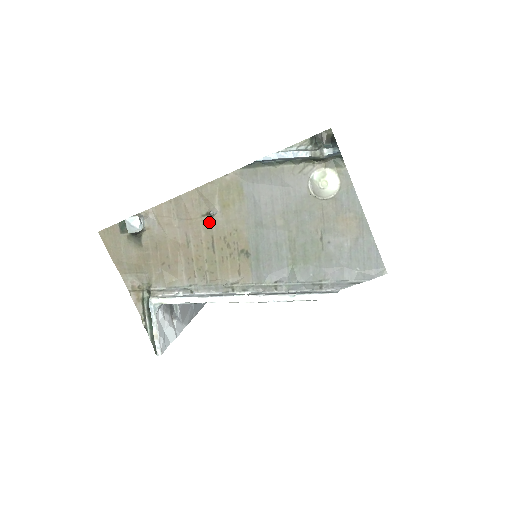
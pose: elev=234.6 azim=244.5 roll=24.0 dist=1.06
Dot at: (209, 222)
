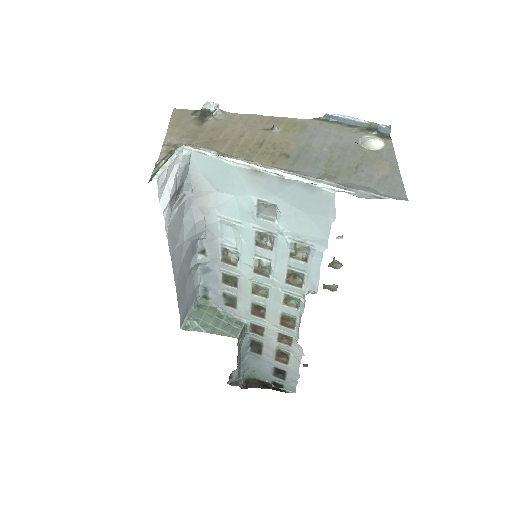
Dot at: (268, 133)
